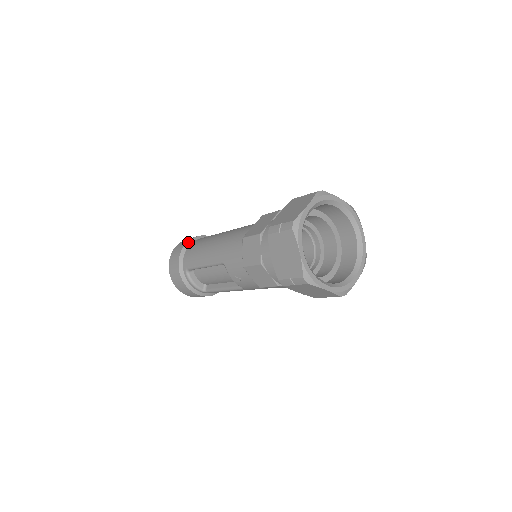
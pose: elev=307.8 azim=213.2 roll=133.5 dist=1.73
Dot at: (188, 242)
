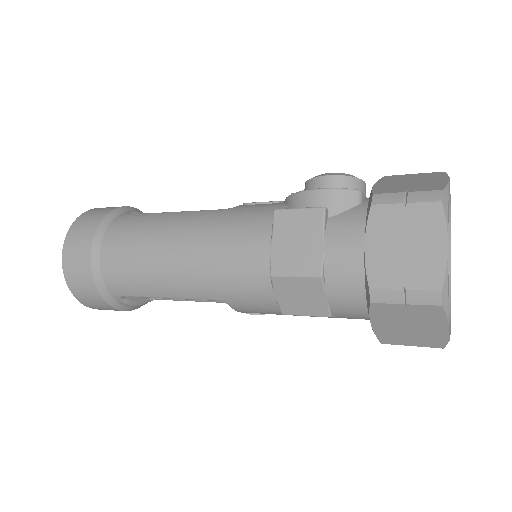
Dot at: (93, 249)
